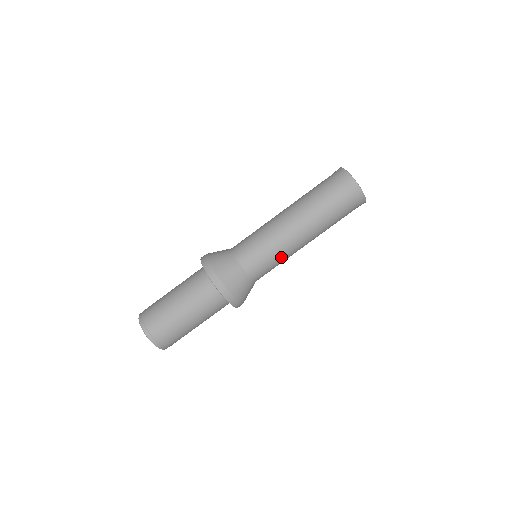
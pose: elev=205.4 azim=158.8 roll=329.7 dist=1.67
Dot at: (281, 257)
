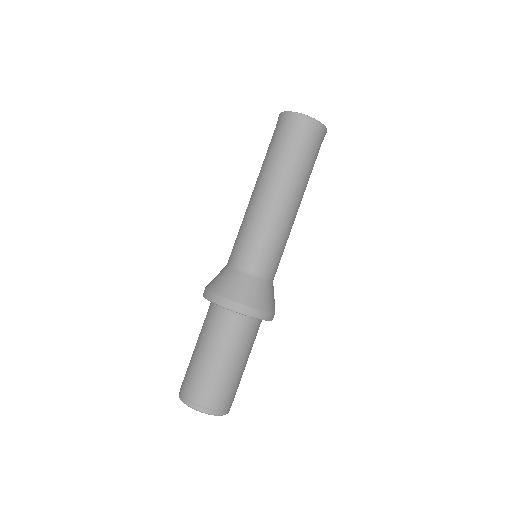
Dot at: (264, 232)
